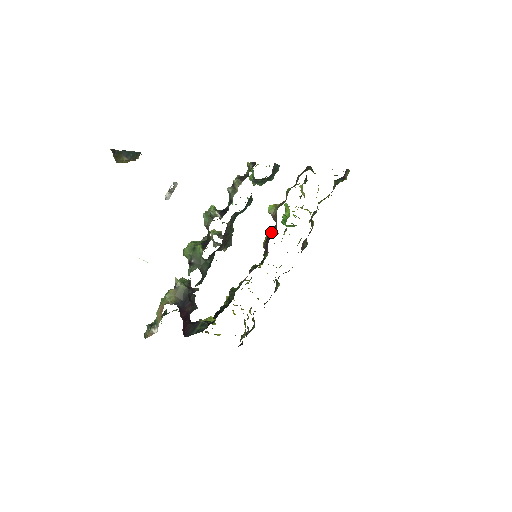
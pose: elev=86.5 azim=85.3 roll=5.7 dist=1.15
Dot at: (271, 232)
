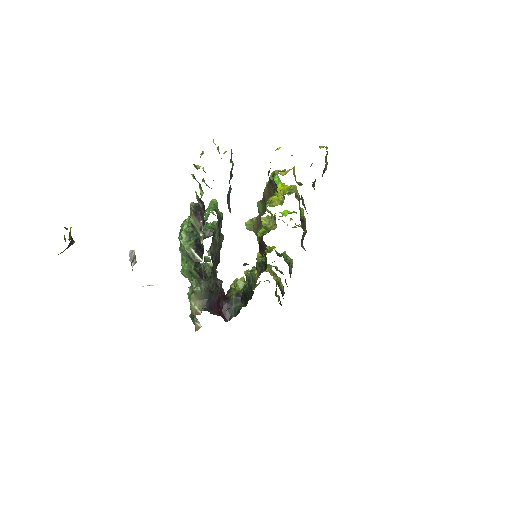
Dot at: (261, 244)
